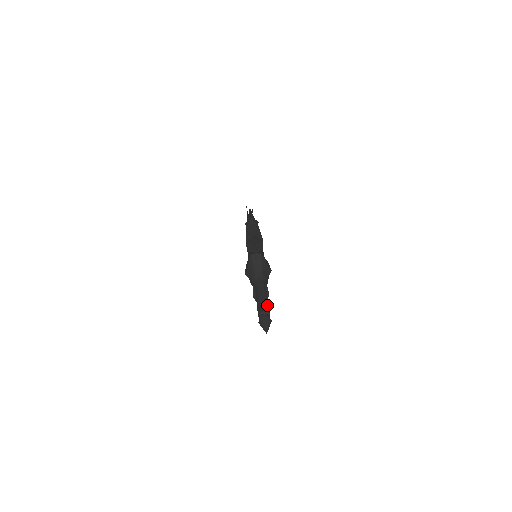
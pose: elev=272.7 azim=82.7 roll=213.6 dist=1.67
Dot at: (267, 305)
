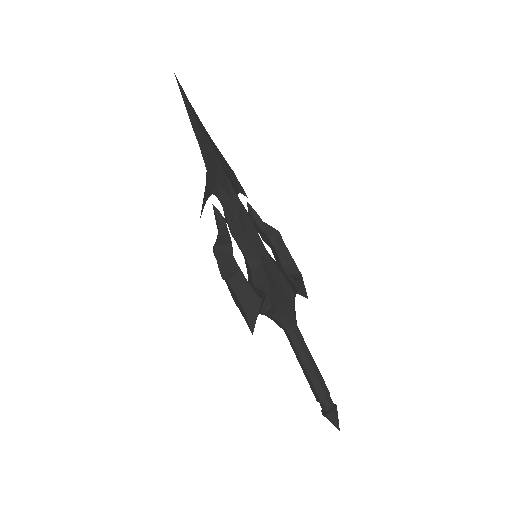
Dot at: (320, 383)
